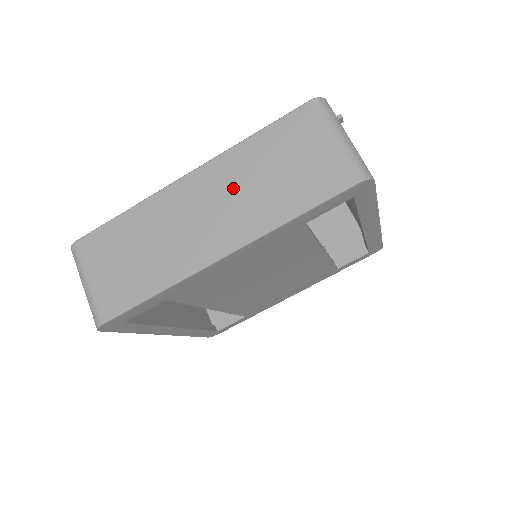
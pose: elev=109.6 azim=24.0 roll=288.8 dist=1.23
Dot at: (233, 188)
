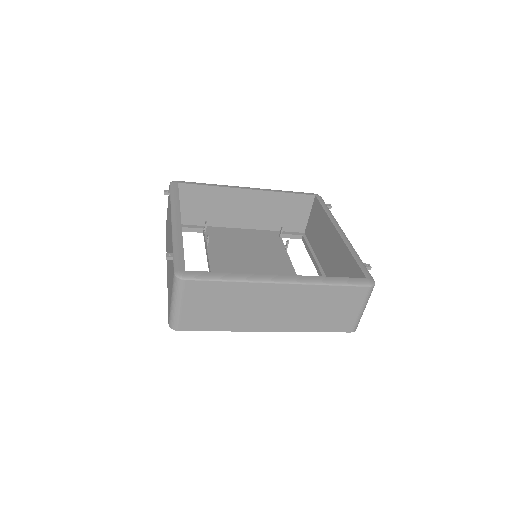
Dot at: (300, 305)
